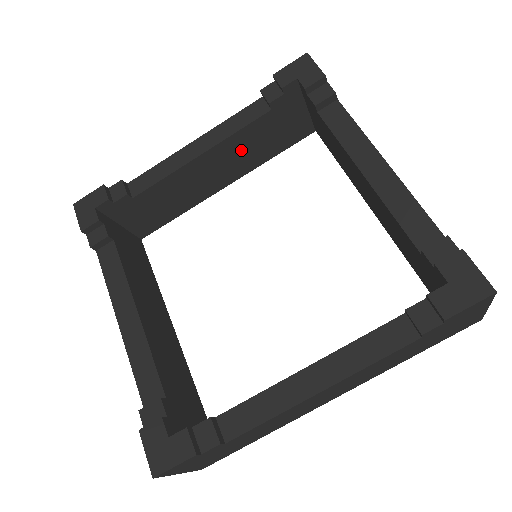
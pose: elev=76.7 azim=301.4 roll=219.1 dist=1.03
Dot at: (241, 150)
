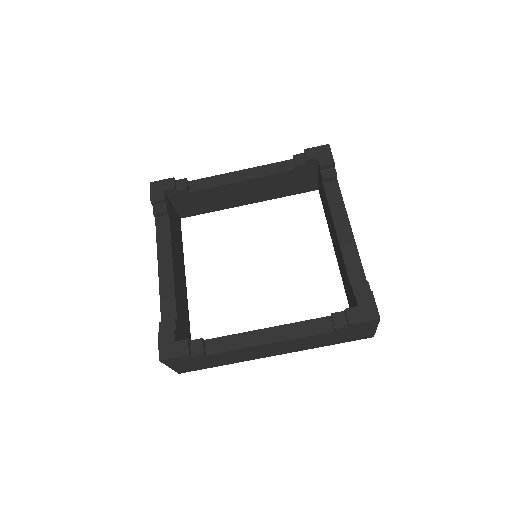
Dot at: (268, 186)
